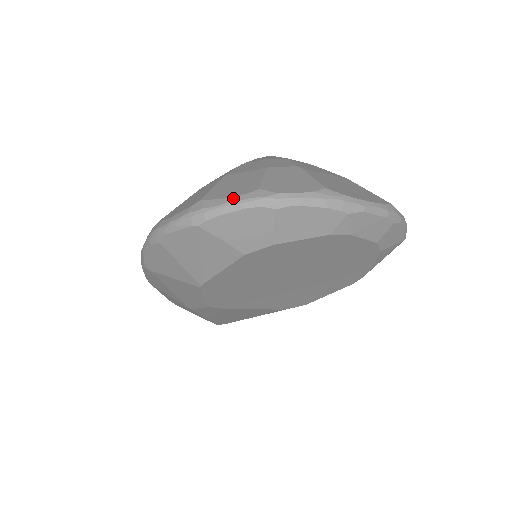
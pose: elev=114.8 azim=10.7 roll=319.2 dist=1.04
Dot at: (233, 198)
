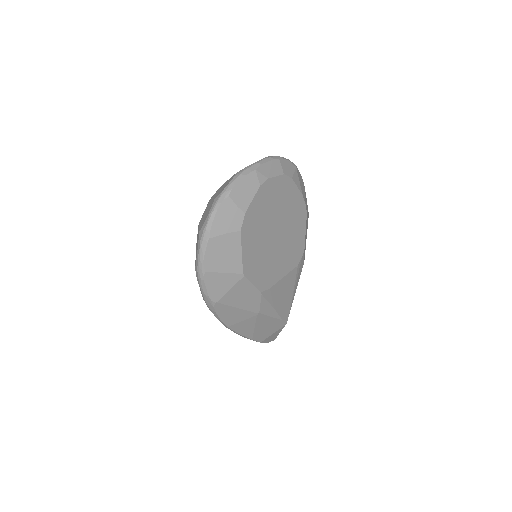
Dot at: (209, 213)
